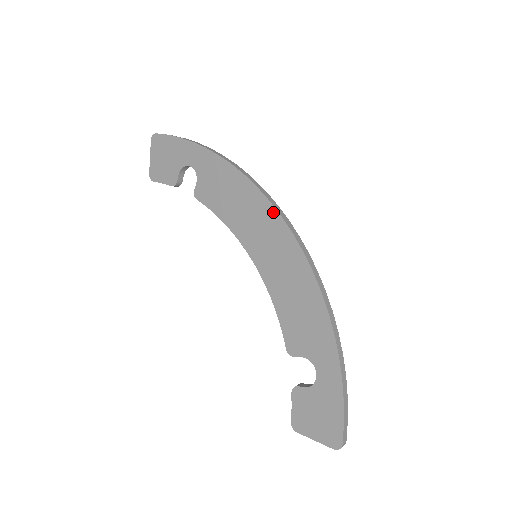
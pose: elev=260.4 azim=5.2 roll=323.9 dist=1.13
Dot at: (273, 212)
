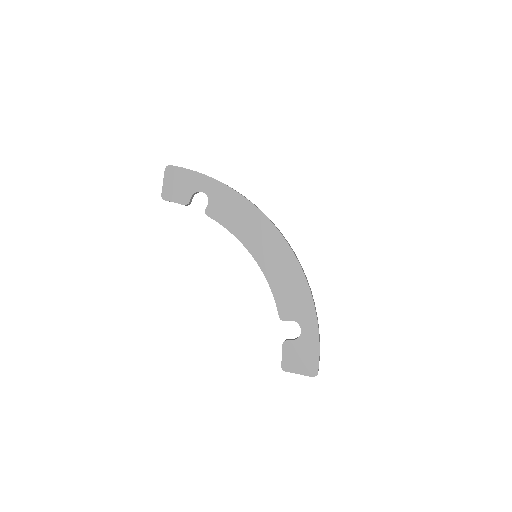
Dot at: (272, 227)
